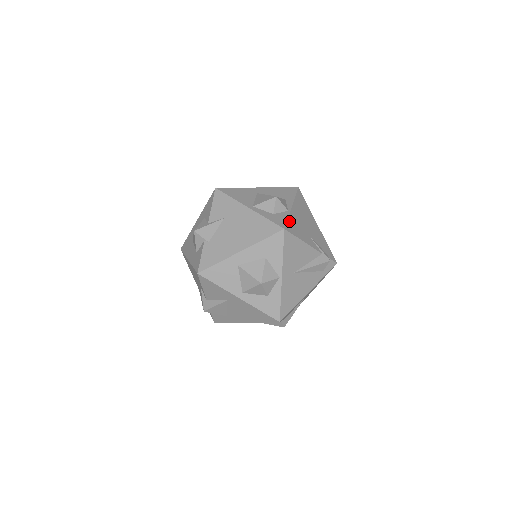
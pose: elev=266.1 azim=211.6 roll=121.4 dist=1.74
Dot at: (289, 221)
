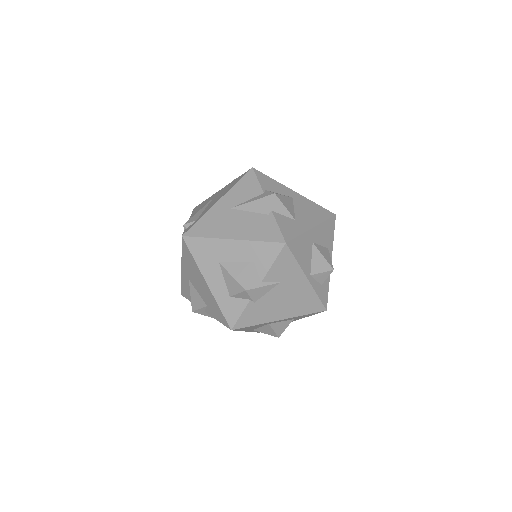
Dot at: (328, 290)
